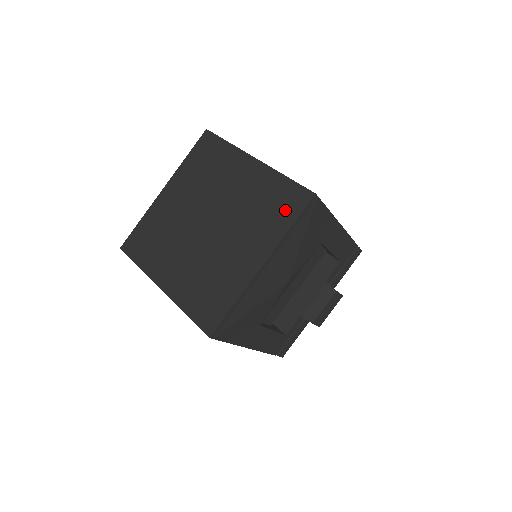
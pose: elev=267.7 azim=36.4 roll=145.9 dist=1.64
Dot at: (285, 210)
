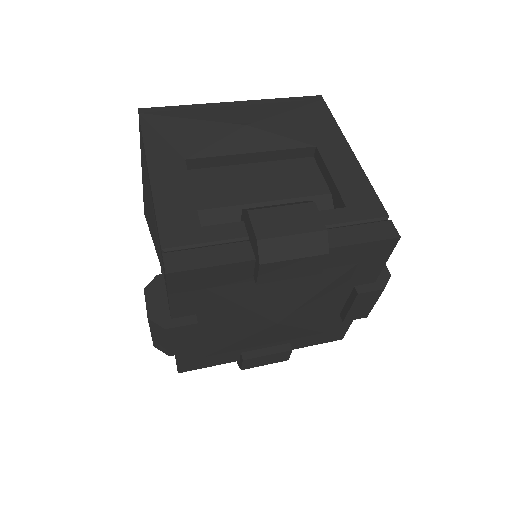
Dot at: occluded
